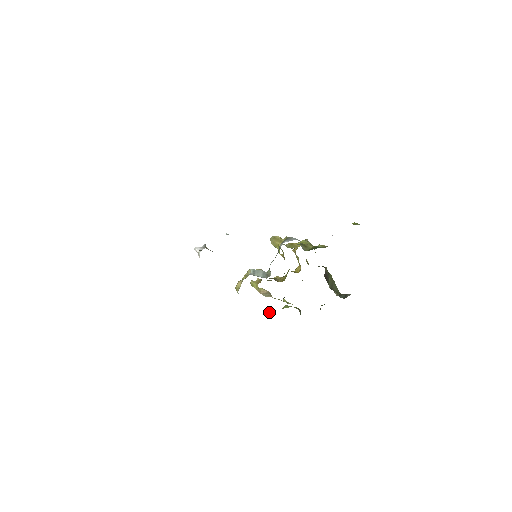
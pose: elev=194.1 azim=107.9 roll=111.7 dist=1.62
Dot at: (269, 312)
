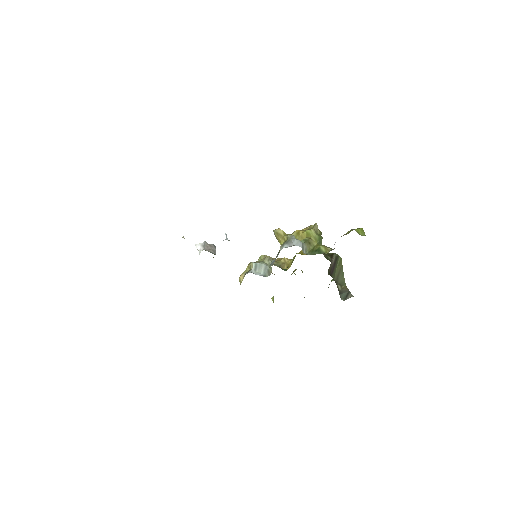
Dot at: (272, 300)
